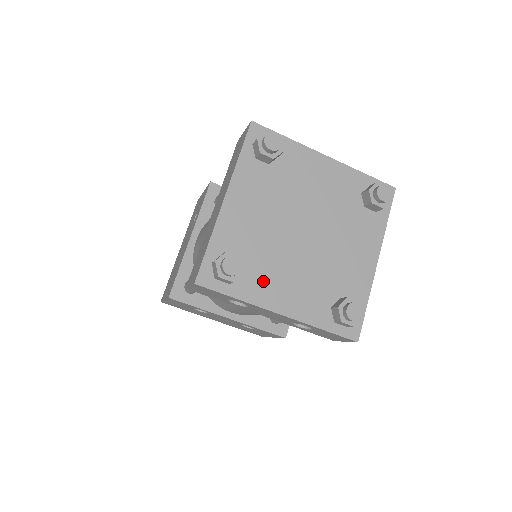
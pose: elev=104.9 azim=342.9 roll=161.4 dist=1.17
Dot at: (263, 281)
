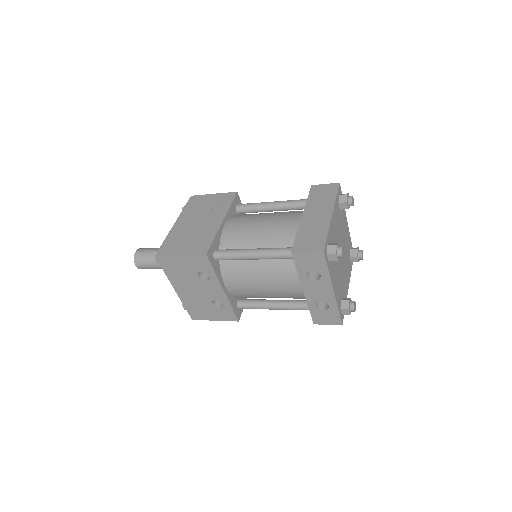
Dot at: (333, 269)
